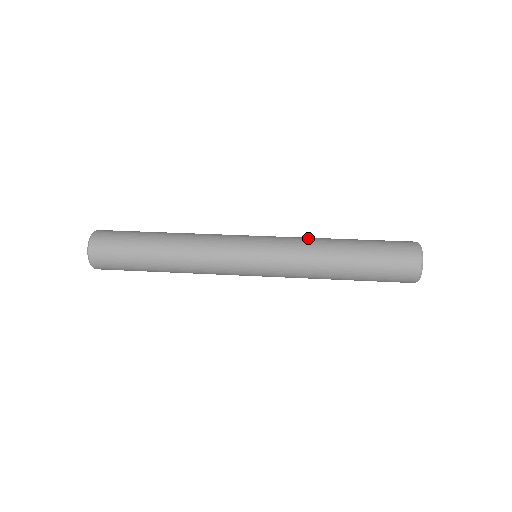
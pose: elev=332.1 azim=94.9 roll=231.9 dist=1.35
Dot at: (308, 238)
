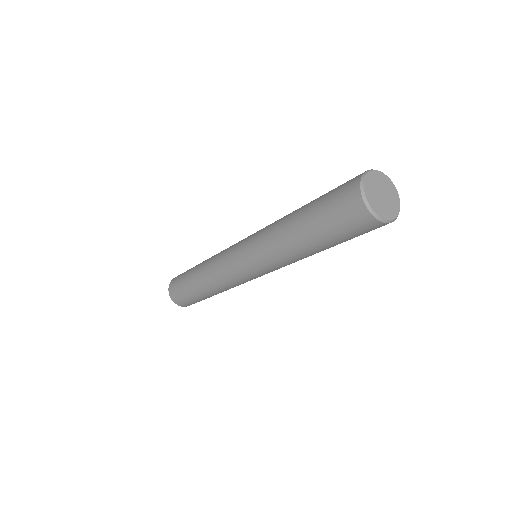
Dot at: occluded
